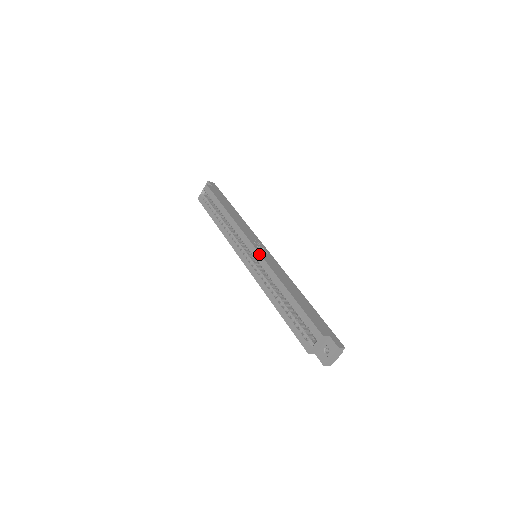
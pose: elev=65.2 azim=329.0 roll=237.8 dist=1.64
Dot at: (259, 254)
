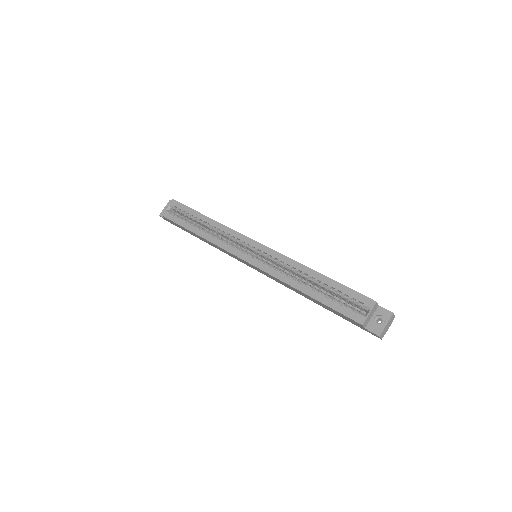
Dot at: (267, 247)
